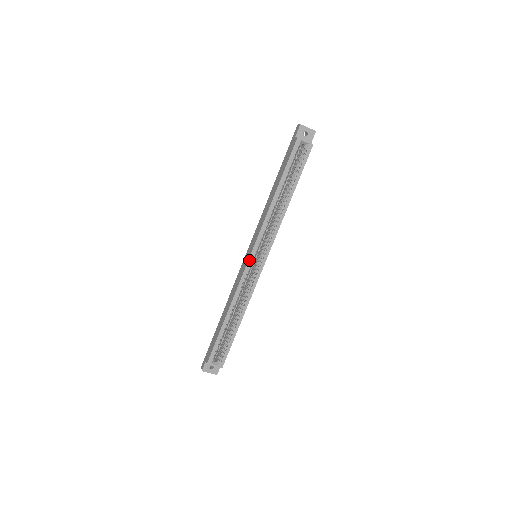
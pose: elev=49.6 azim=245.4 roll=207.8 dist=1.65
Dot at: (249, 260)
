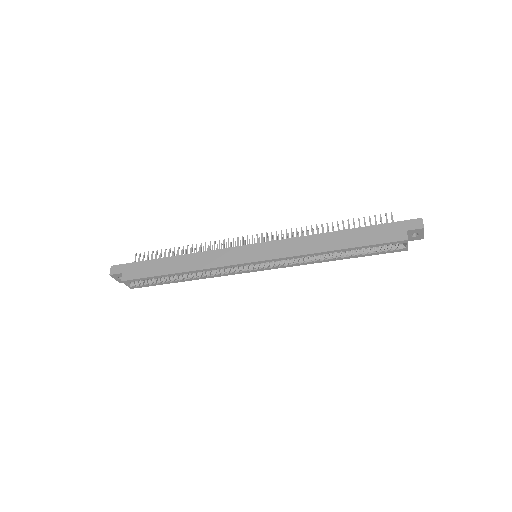
Dot at: (248, 263)
